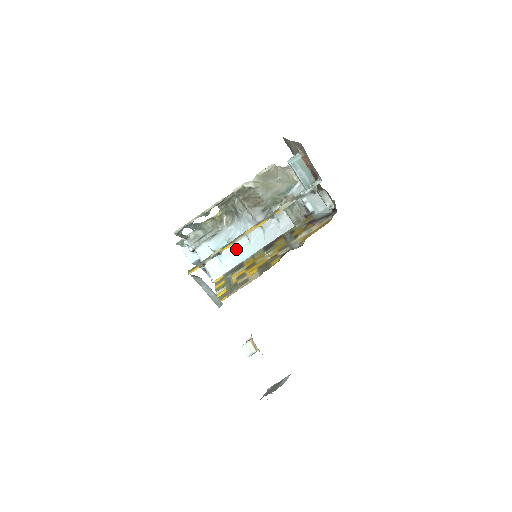
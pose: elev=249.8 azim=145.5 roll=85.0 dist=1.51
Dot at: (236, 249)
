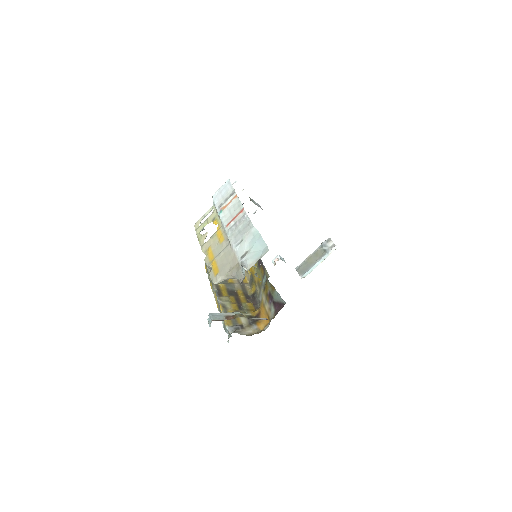
Dot at: occluded
